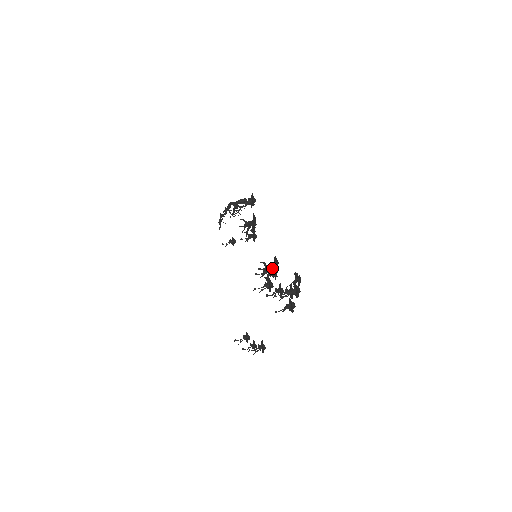
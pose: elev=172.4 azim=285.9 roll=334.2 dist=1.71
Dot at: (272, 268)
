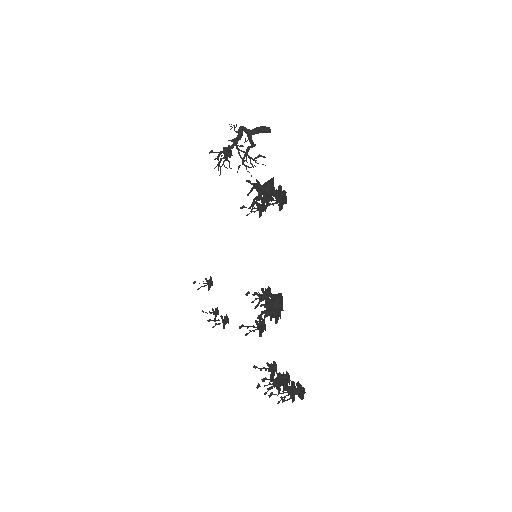
Dot at: (272, 311)
